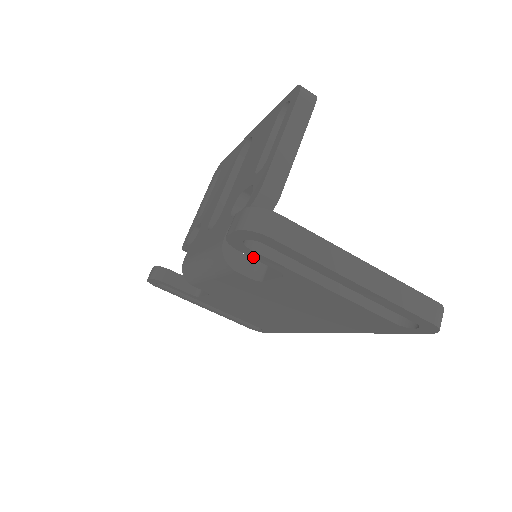
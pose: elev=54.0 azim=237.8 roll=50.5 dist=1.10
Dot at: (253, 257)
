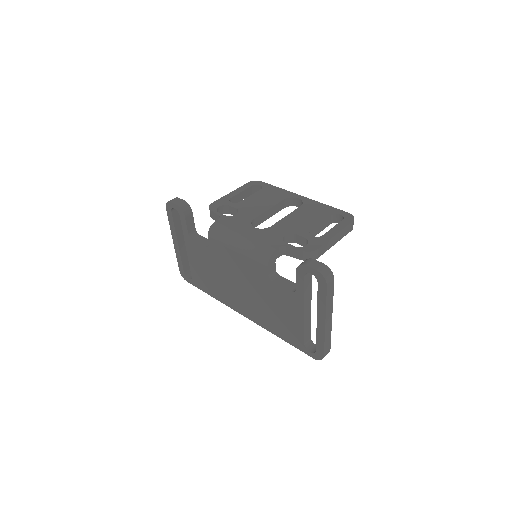
Dot at: (297, 277)
